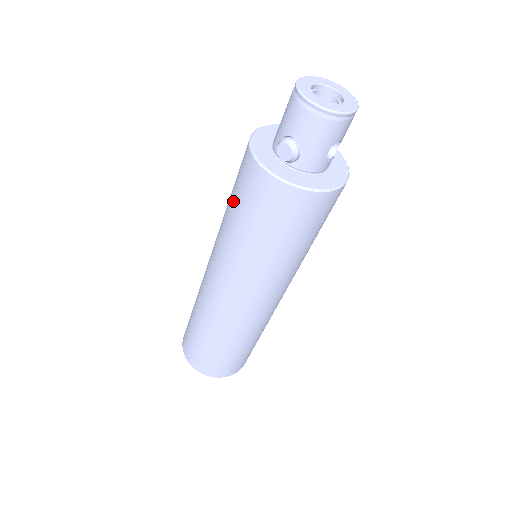
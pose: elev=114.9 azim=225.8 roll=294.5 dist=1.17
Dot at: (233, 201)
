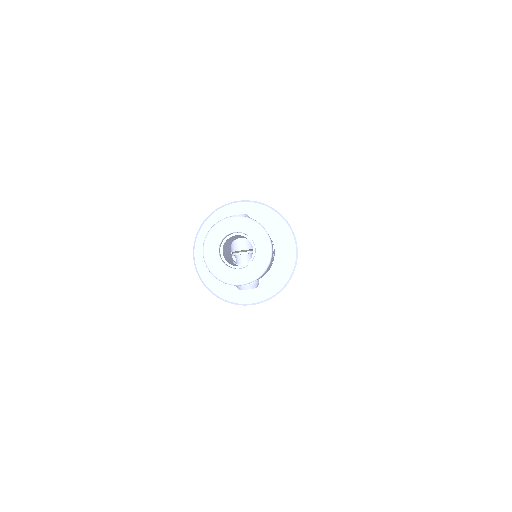
Dot at: occluded
